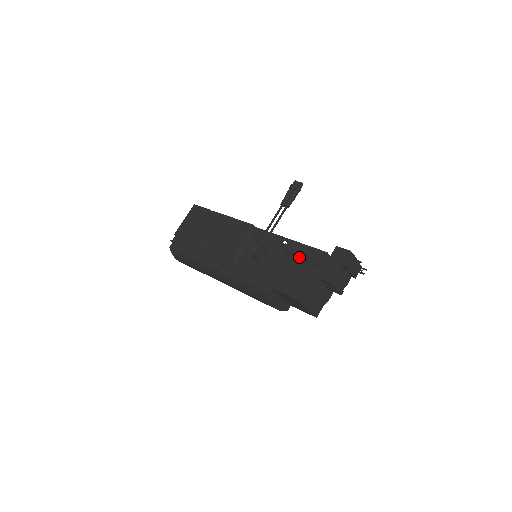
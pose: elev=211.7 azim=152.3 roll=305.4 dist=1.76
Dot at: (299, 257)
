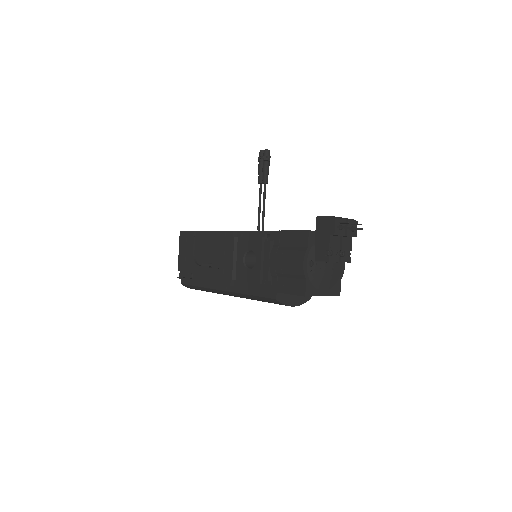
Dot at: (286, 248)
